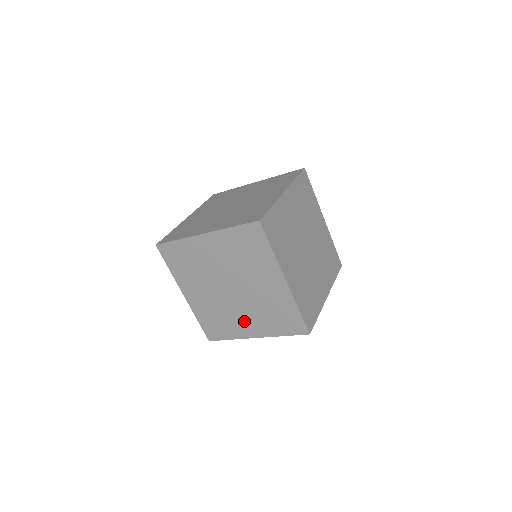
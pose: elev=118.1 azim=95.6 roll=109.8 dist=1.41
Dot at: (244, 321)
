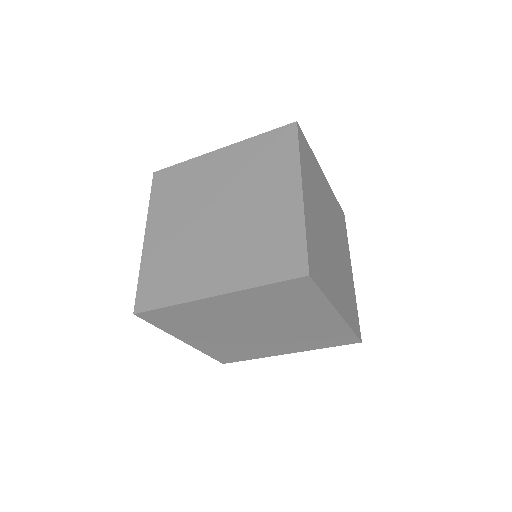
Dot at: (273, 346)
